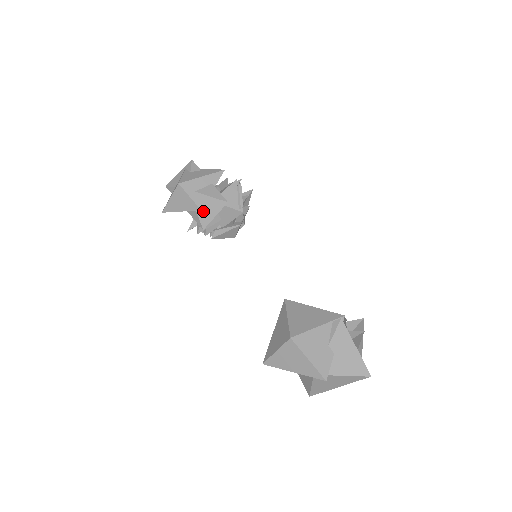
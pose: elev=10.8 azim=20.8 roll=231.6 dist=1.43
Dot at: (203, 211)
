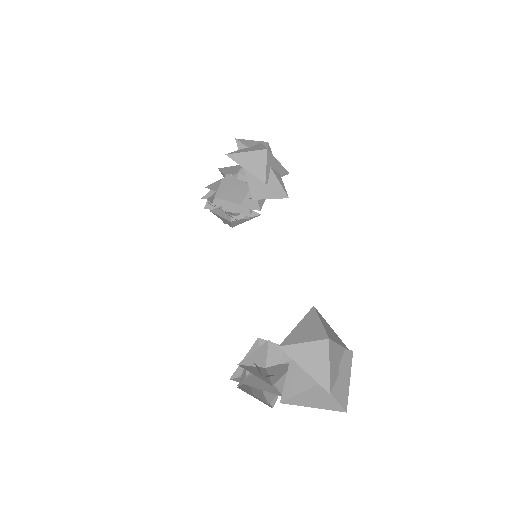
Dot at: (265, 186)
